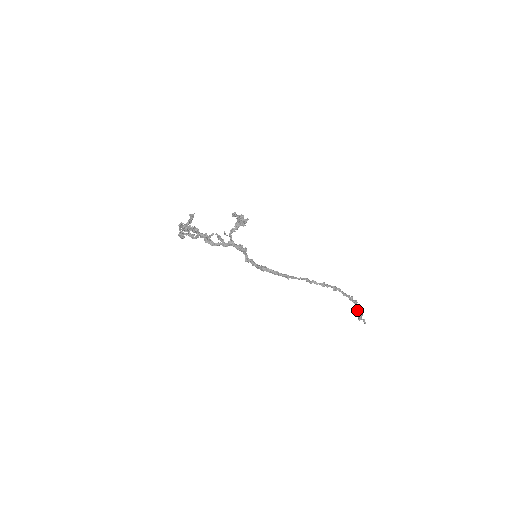
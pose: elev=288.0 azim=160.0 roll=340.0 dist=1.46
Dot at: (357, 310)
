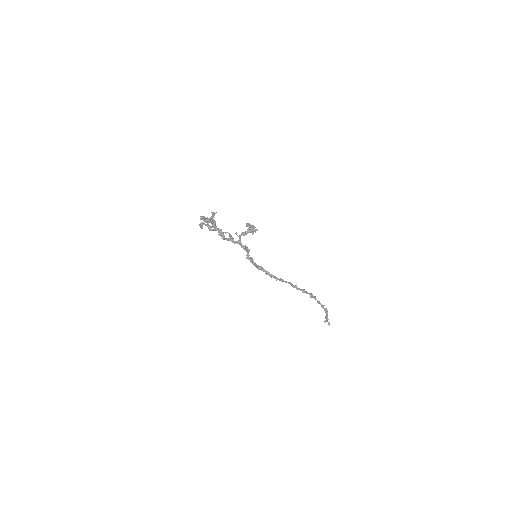
Dot at: occluded
